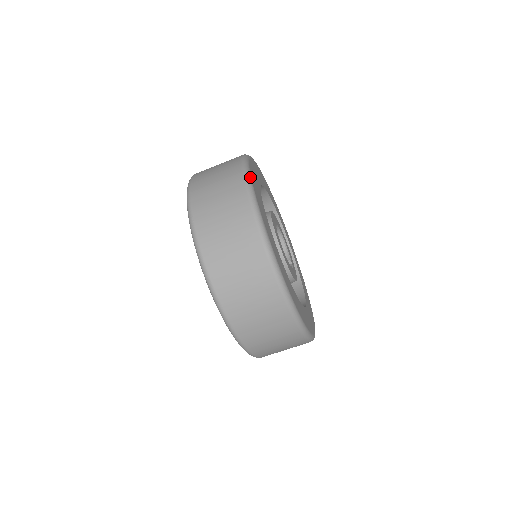
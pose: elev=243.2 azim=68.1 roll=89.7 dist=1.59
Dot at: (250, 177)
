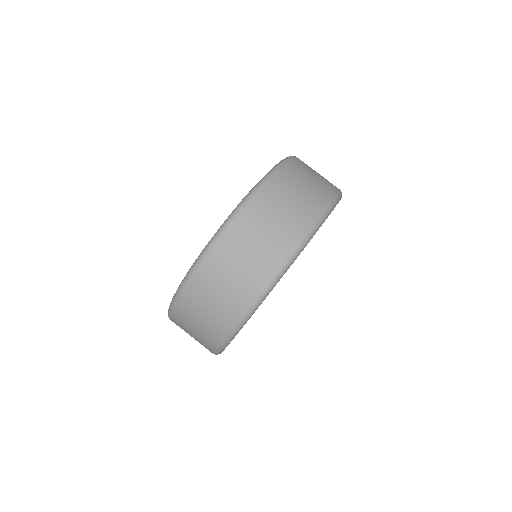
Dot at: occluded
